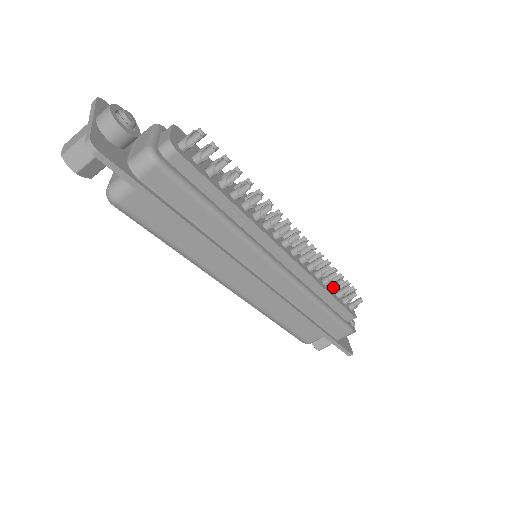
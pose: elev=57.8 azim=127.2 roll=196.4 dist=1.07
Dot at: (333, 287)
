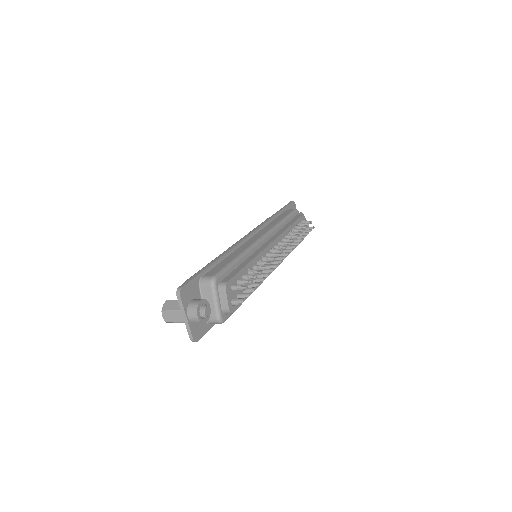
Dot at: occluded
